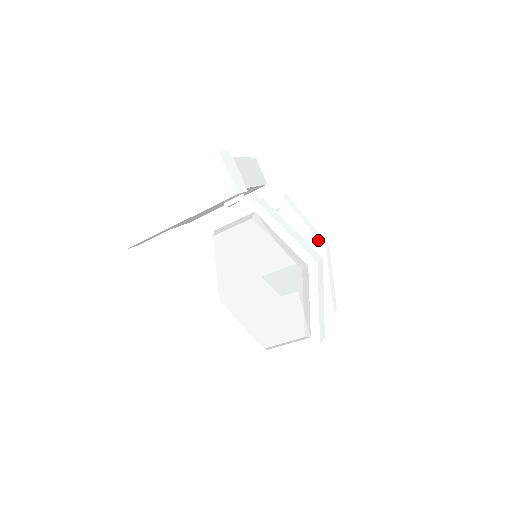
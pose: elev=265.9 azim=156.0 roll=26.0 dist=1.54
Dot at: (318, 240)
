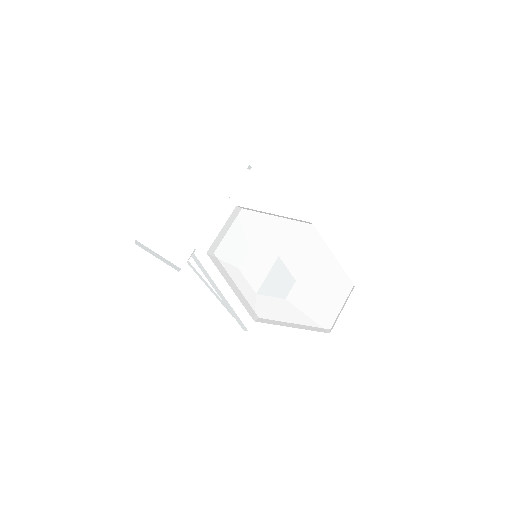
Dot at: occluded
